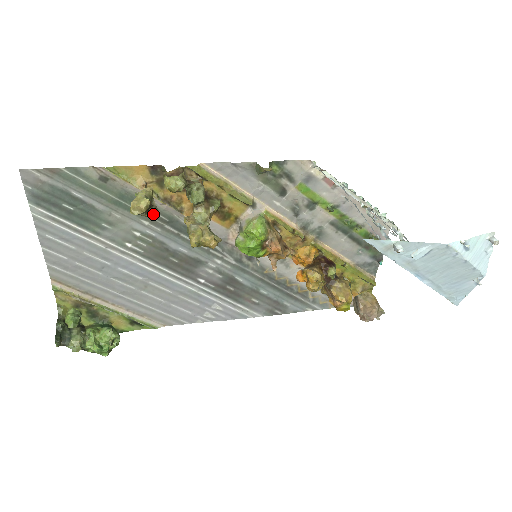
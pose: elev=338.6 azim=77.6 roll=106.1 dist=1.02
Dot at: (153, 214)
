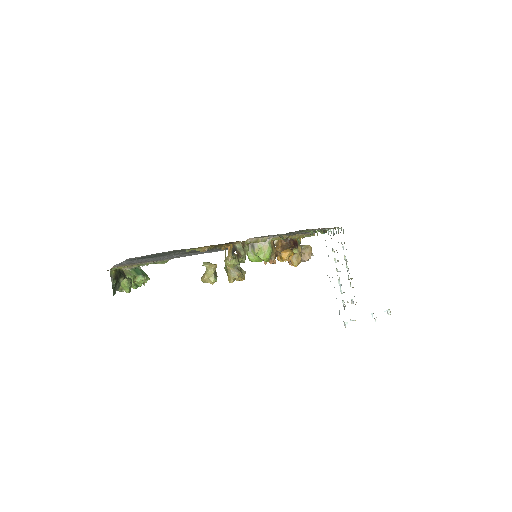
Dot at: occluded
